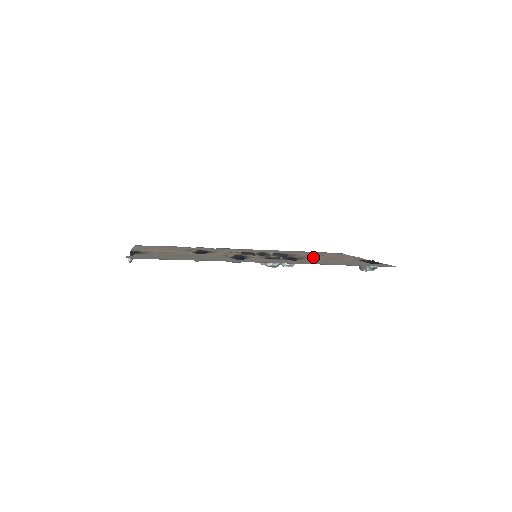
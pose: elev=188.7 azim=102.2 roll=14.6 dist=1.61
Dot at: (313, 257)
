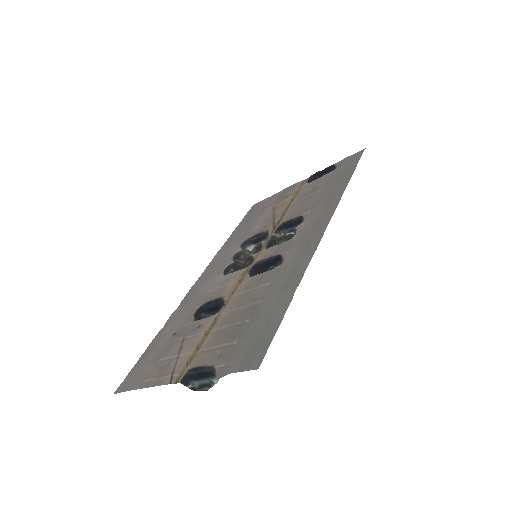
Dot at: (282, 213)
